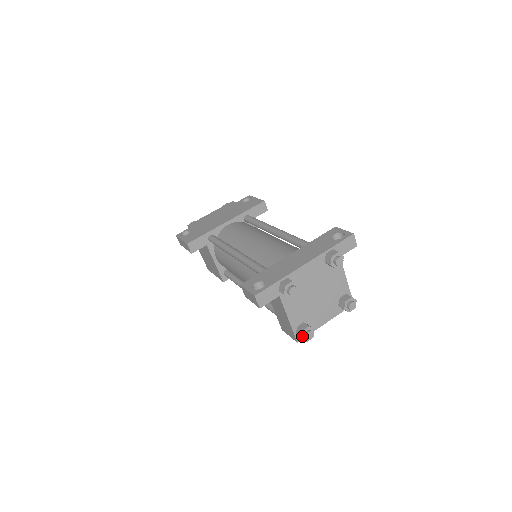
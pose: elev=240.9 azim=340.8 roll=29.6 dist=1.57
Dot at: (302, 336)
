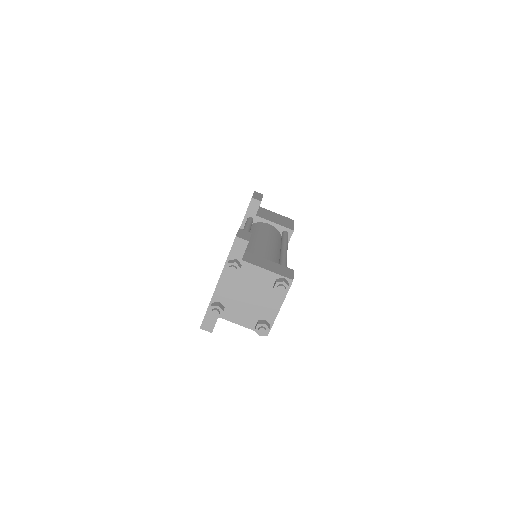
Dot at: (259, 334)
